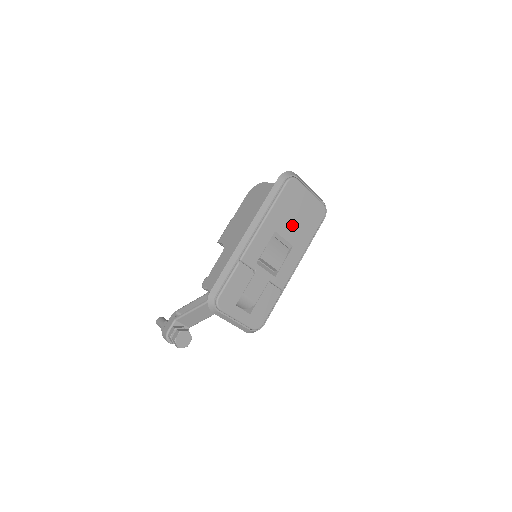
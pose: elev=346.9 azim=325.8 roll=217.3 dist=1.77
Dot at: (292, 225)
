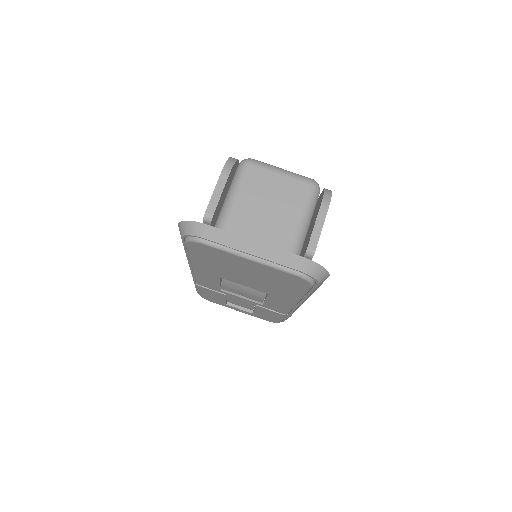
Dot at: (245, 279)
